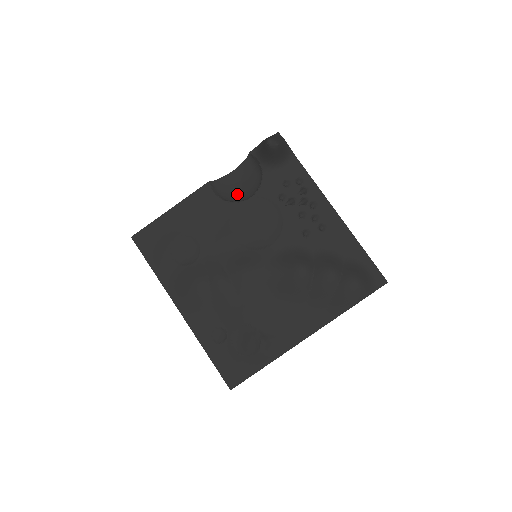
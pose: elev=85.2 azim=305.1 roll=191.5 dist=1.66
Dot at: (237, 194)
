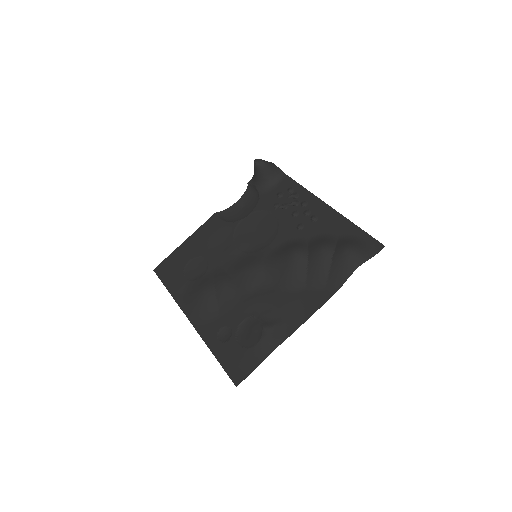
Dot at: (240, 216)
